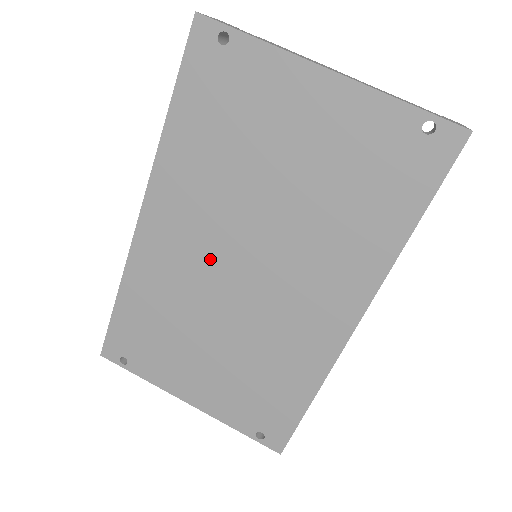
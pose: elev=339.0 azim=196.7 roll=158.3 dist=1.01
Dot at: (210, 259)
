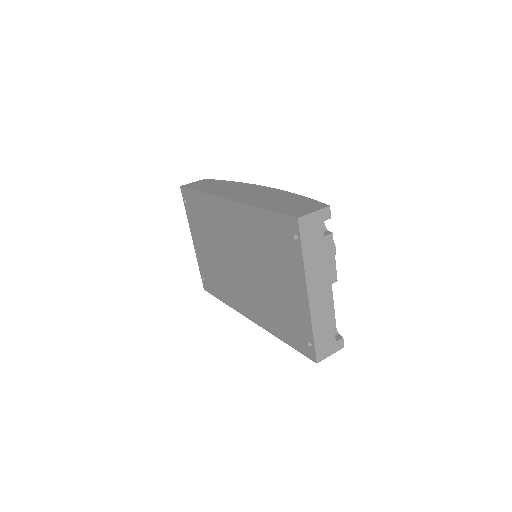
Dot at: (233, 244)
